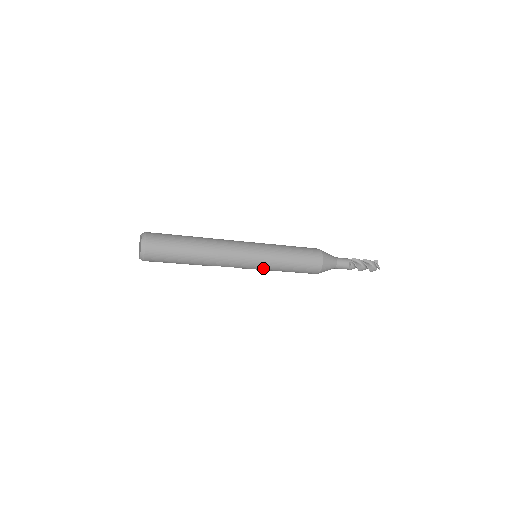
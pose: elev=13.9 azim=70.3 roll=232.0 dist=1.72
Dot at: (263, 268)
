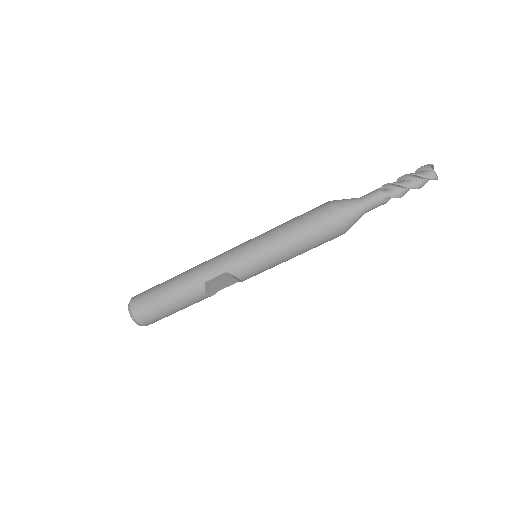
Dot at: (259, 252)
